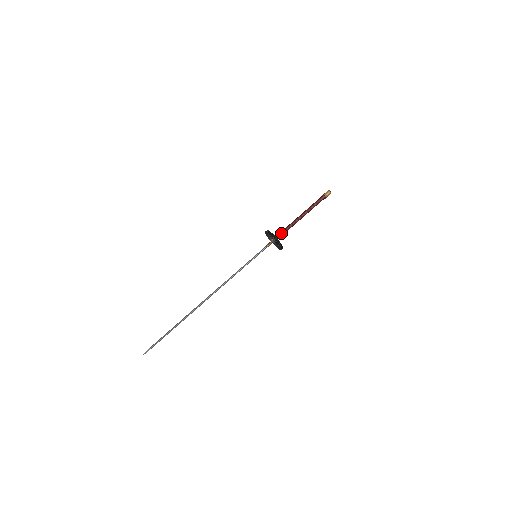
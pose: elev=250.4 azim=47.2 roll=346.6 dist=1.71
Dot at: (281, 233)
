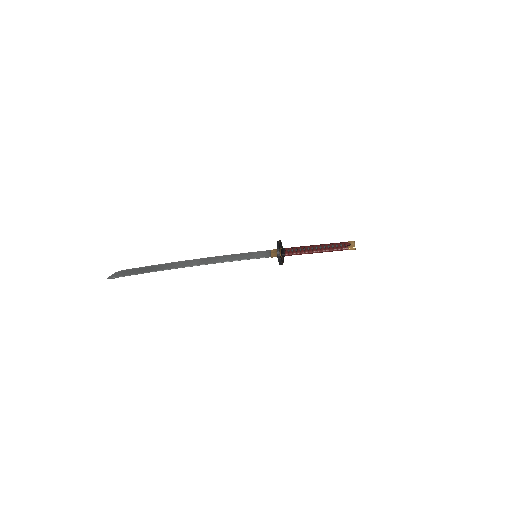
Dot at: (291, 255)
